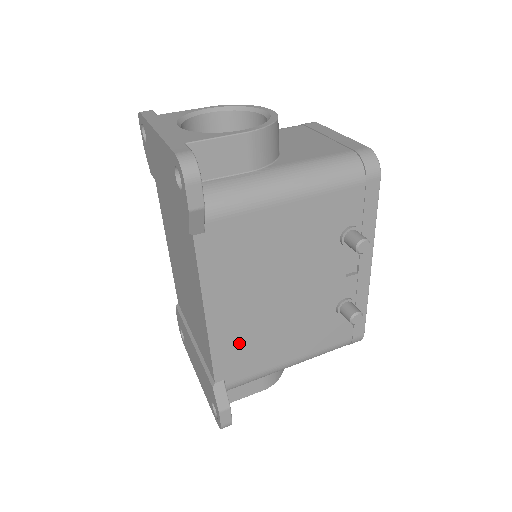
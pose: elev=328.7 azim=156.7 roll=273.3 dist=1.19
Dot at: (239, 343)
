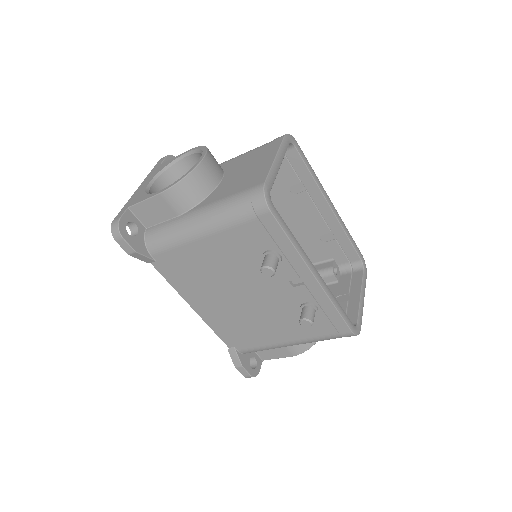
Dot at: (229, 326)
